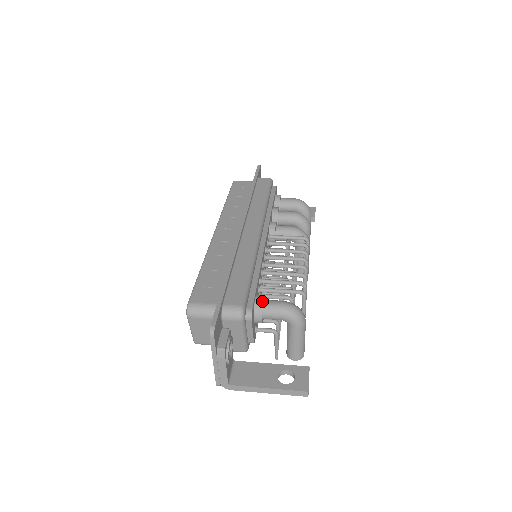
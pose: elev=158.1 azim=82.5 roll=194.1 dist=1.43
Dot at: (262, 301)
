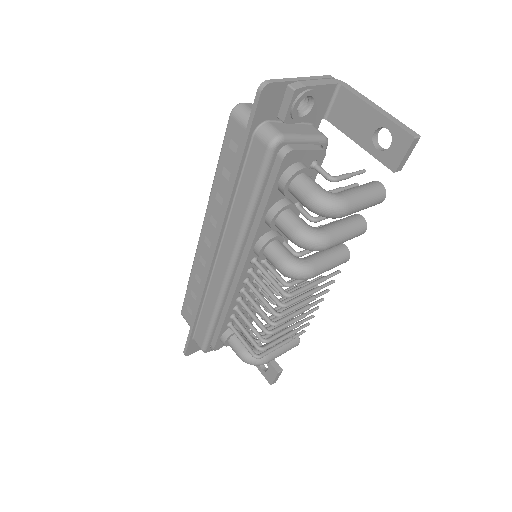
Dot at: (224, 344)
